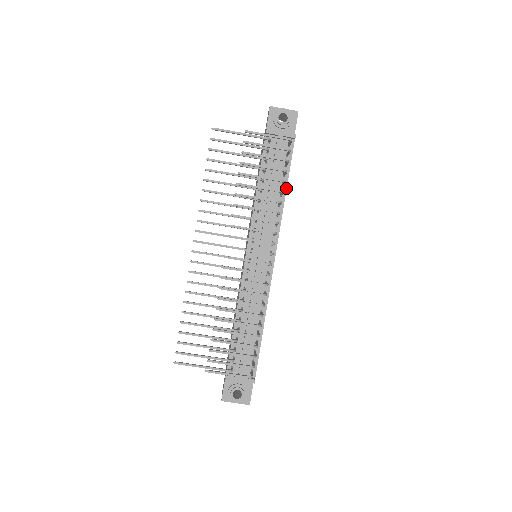
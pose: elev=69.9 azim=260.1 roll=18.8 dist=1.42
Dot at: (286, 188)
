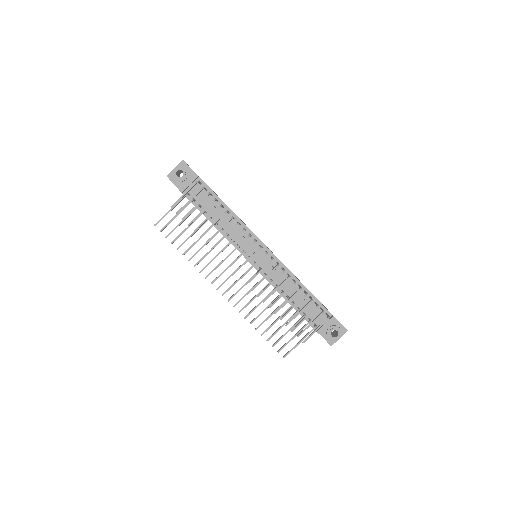
Dot at: (226, 206)
